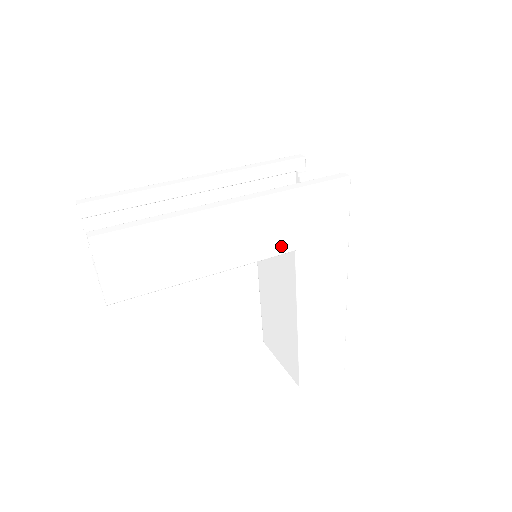
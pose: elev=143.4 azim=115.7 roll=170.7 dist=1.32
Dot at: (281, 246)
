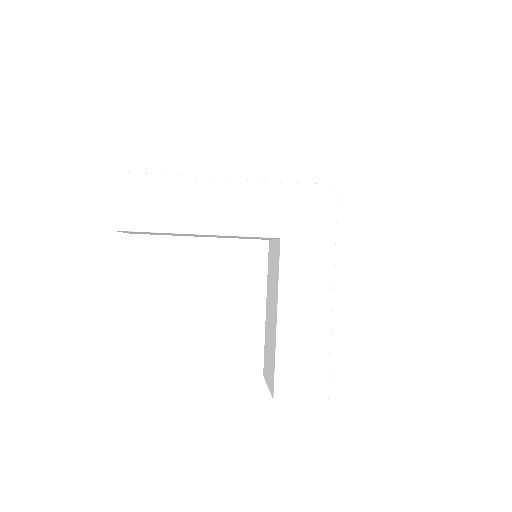
Dot at: (267, 228)
